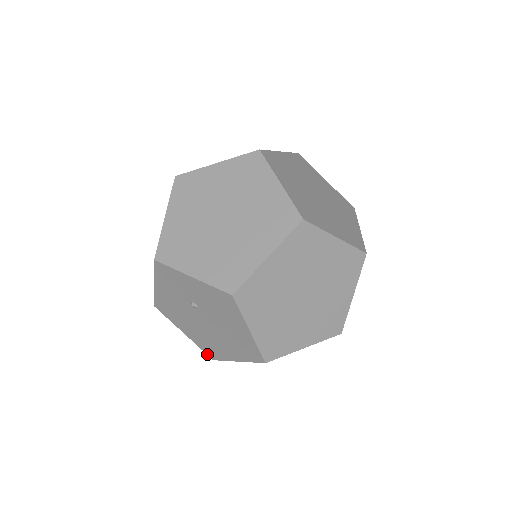
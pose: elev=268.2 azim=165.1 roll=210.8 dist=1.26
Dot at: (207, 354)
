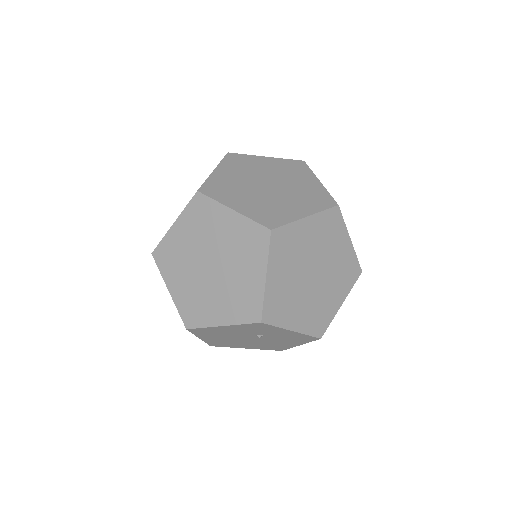
Dot at: (209, 345)
